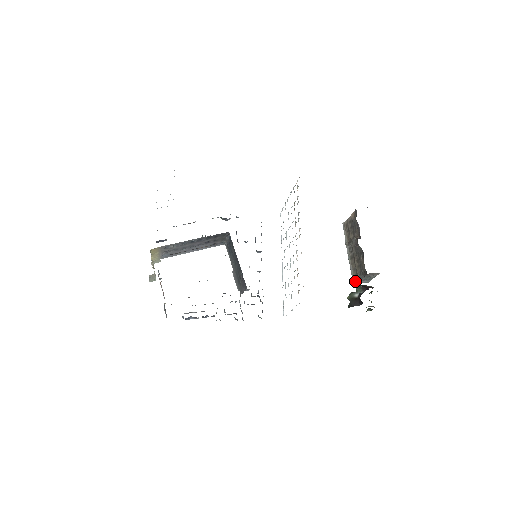
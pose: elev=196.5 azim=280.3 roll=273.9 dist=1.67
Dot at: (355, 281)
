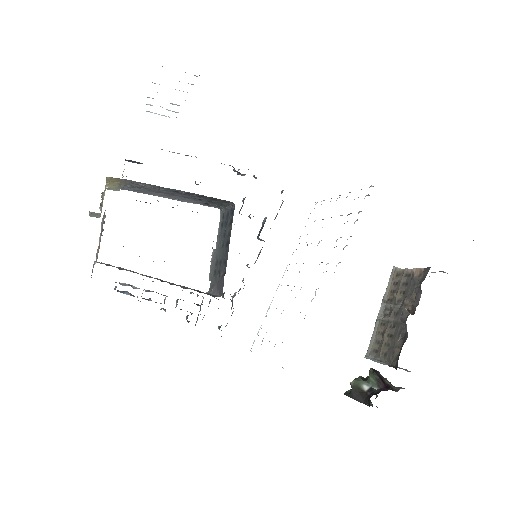
Dot at: (370, 357)
